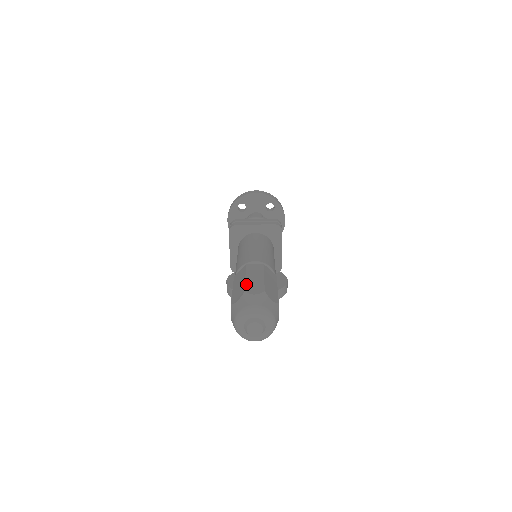
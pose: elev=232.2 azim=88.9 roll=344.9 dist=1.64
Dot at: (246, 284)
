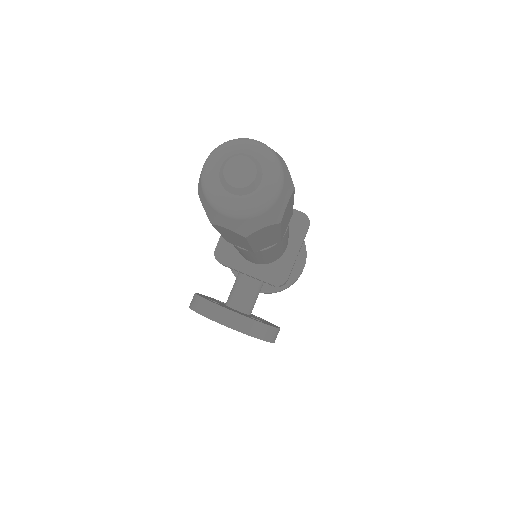
Dot at: occluded
